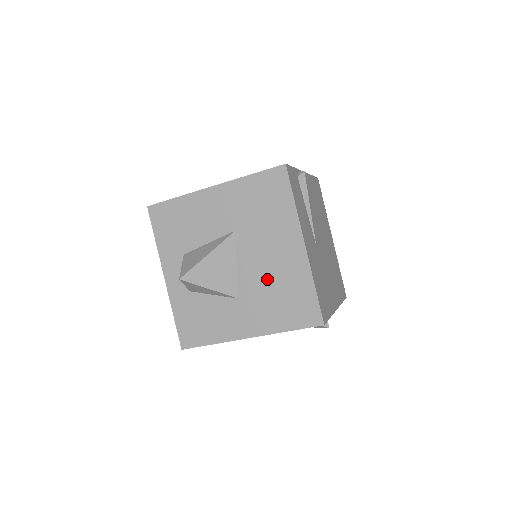
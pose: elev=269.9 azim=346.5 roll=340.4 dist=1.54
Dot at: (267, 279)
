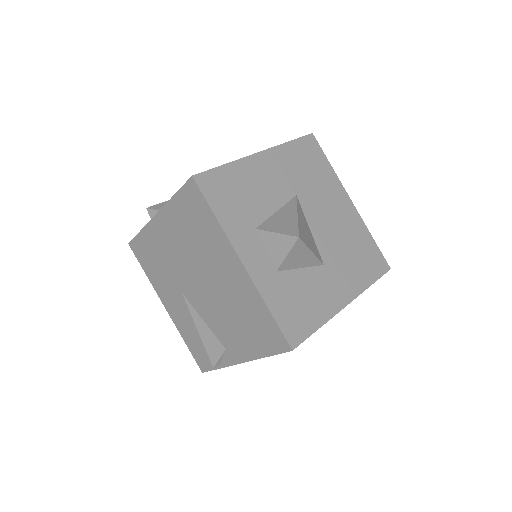
Dot at: (339, 238)
